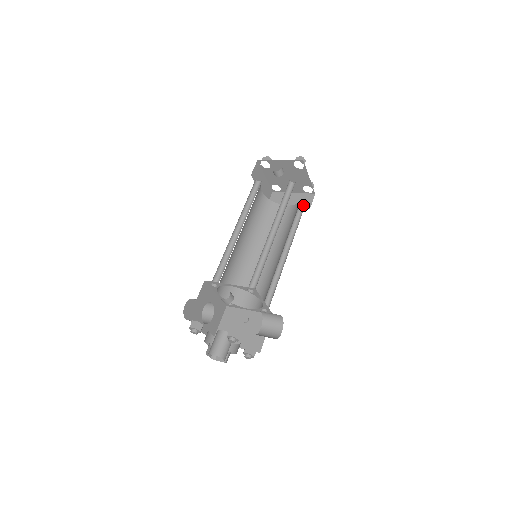
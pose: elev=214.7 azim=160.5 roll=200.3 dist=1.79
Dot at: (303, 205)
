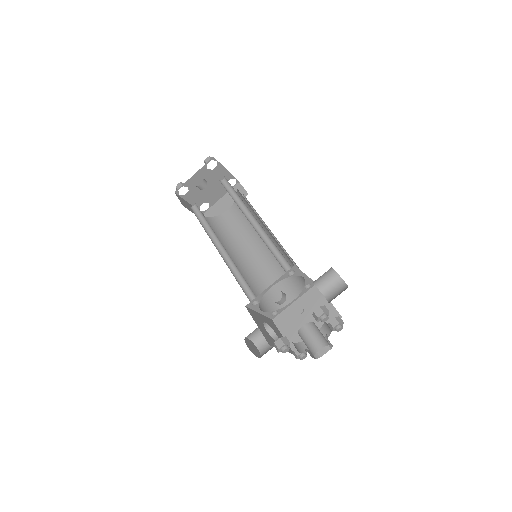
Dot at: occluded
